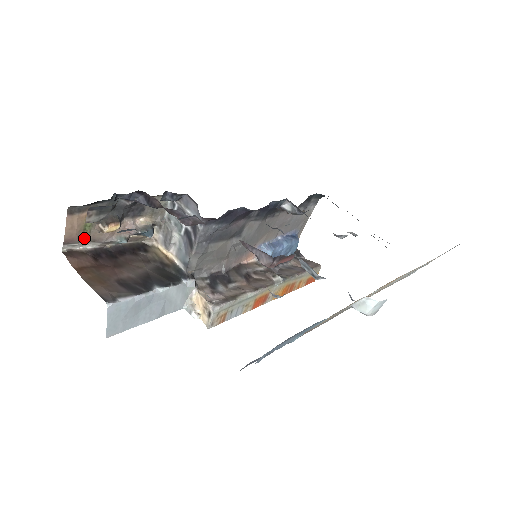
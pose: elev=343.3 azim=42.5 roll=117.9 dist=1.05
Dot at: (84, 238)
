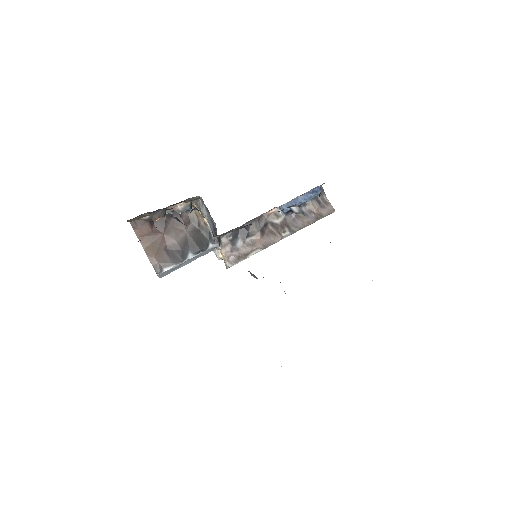
Dot at: (142, 217)
